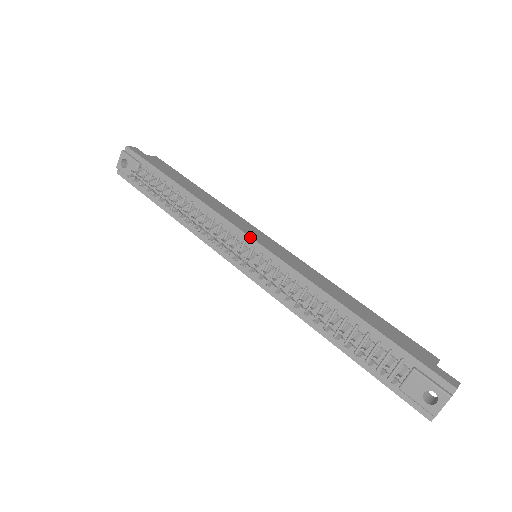
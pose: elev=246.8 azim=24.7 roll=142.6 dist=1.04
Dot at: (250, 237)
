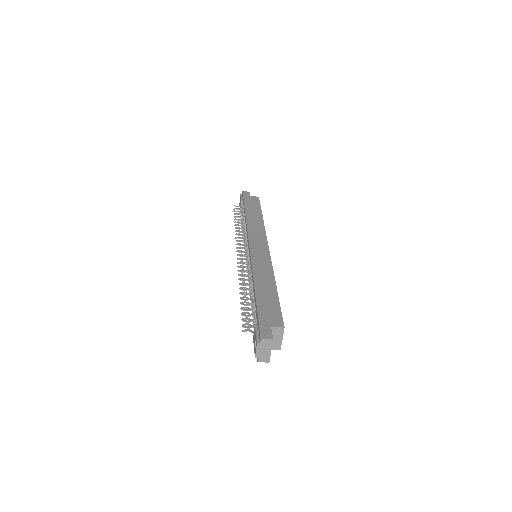
Dot at: (249, 243)
